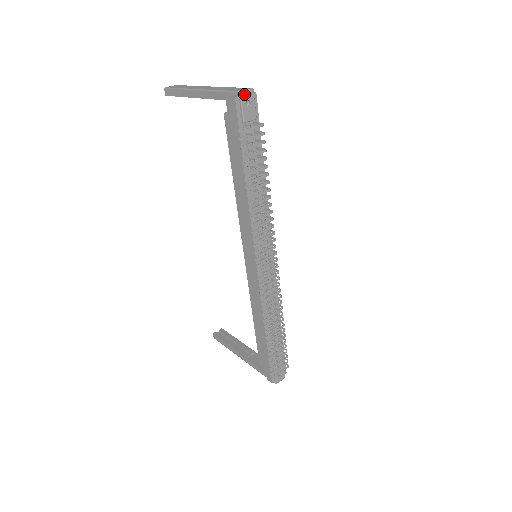
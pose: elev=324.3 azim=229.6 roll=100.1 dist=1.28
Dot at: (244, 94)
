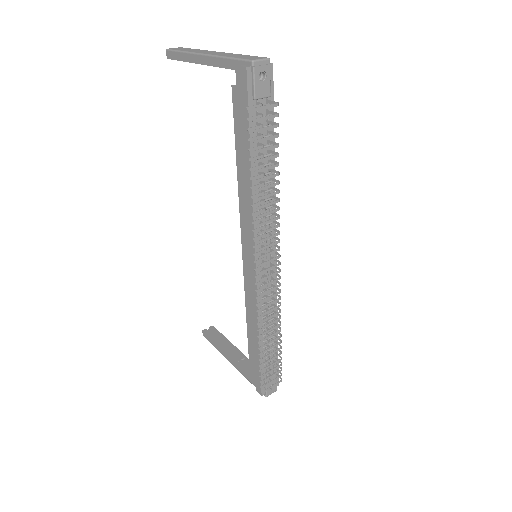
Dot at: (258, 64)
